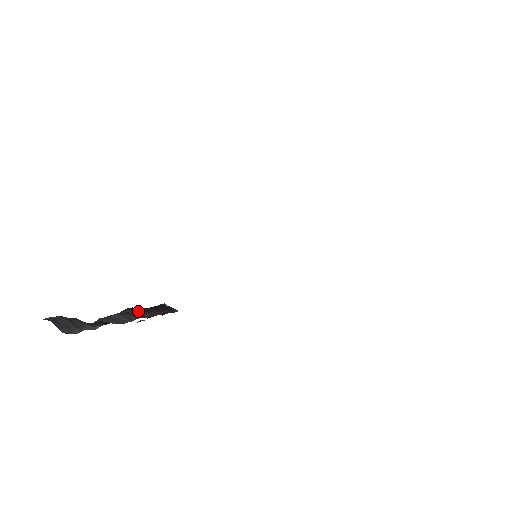
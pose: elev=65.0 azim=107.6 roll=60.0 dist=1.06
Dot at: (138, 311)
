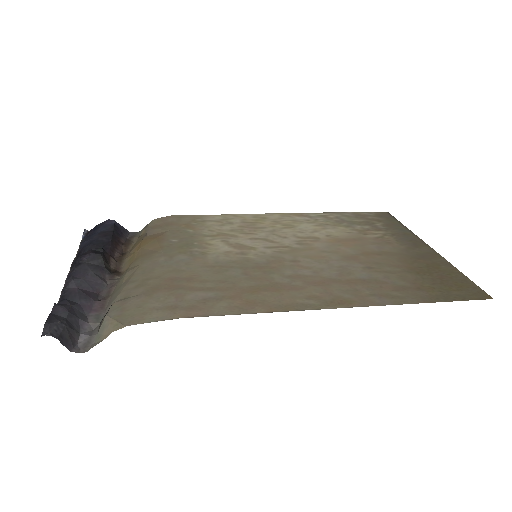
Dot at: (105, 258)
